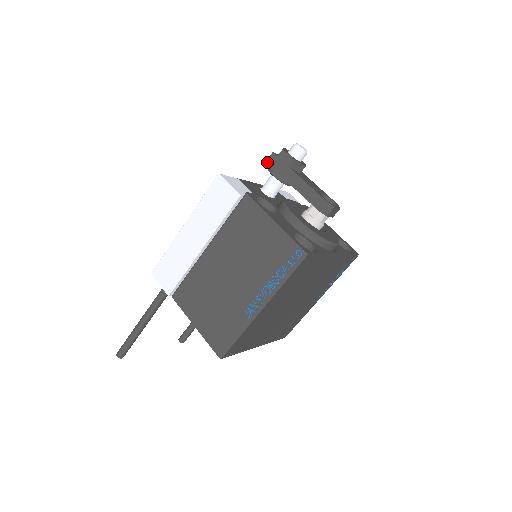
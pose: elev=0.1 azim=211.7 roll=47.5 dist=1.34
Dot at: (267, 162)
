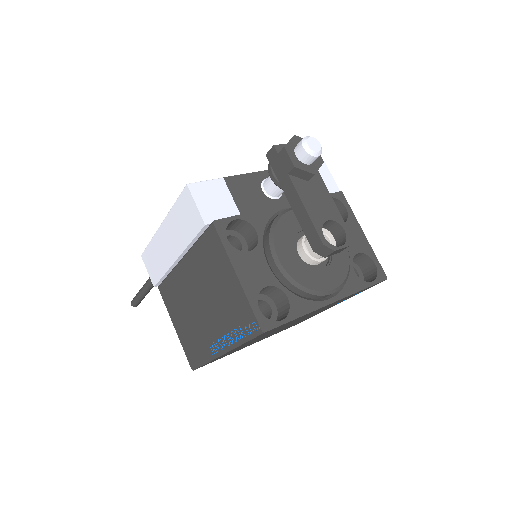
Dot at: (267, 156)
